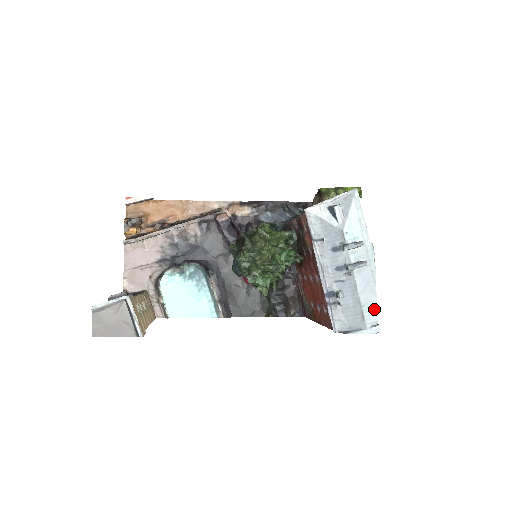
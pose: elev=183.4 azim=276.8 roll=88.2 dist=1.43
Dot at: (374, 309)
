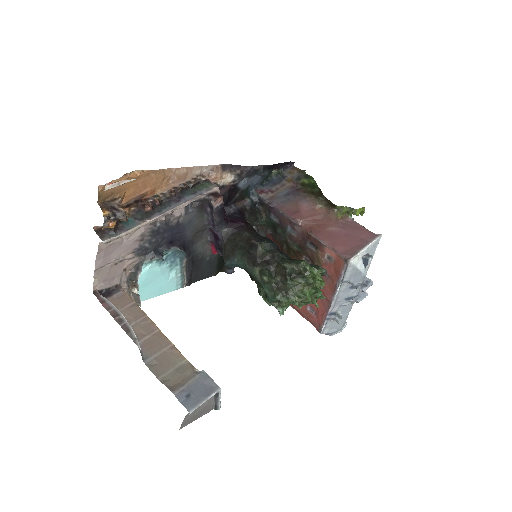
Dot at: occluded
